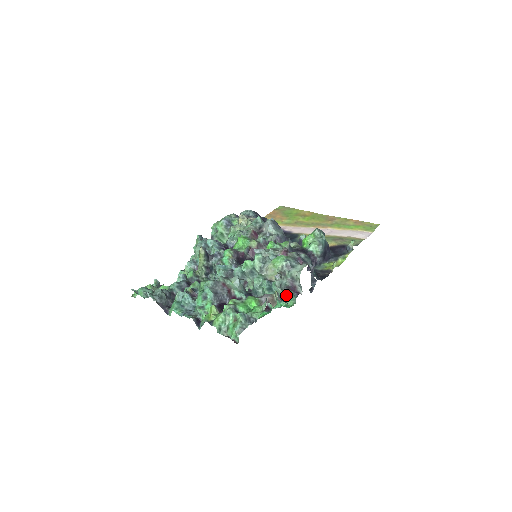
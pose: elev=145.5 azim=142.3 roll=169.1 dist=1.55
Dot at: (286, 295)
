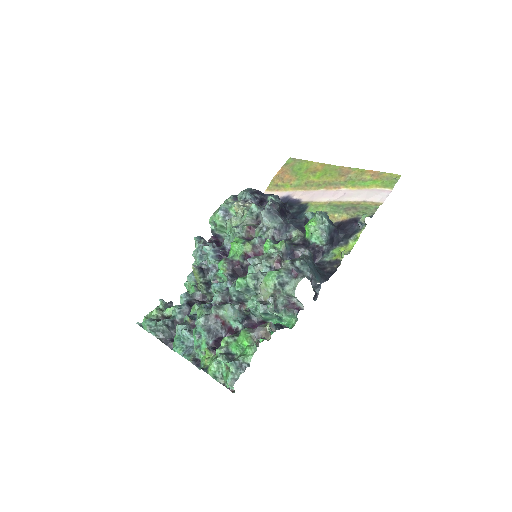
Dot at: (285, 315)
